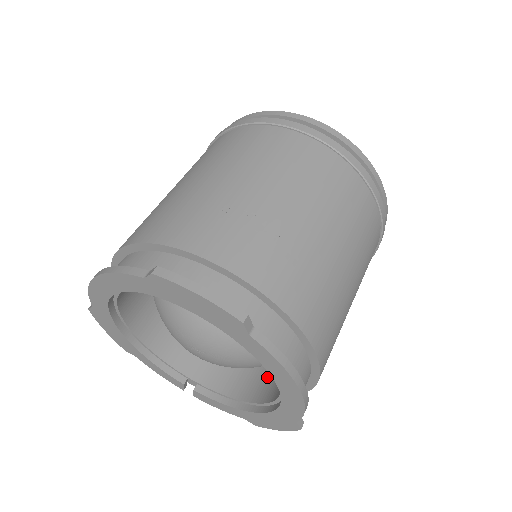
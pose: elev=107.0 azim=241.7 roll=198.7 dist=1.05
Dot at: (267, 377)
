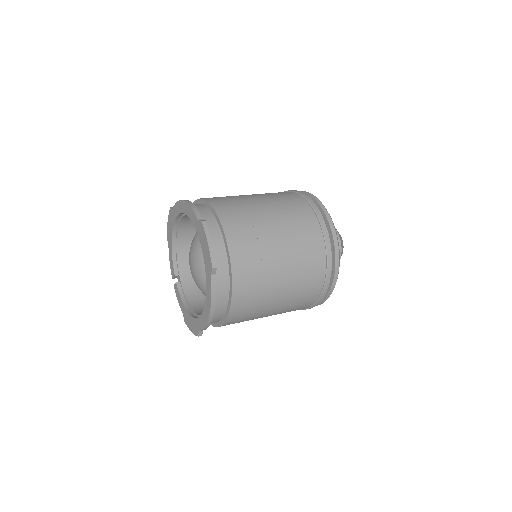
Dot at: occluded
